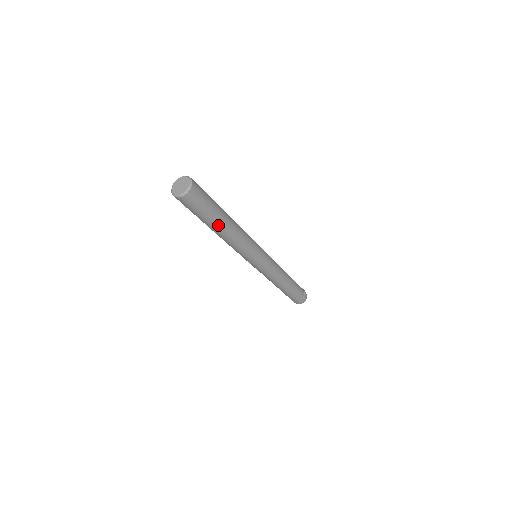
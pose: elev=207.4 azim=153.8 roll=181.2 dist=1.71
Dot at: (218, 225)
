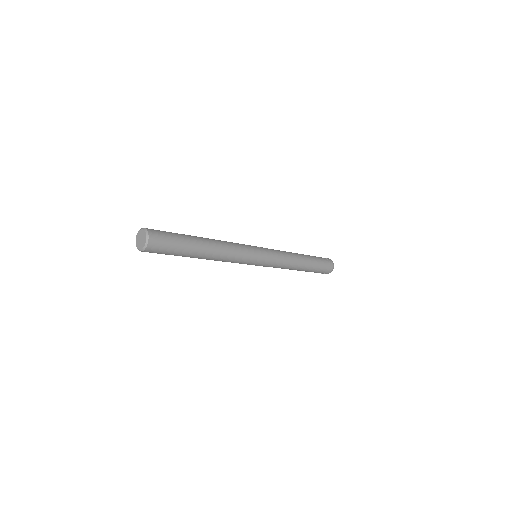
Dot at: (192, 257)
